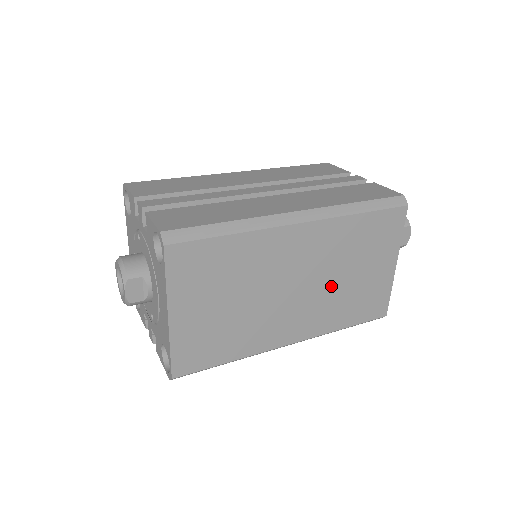
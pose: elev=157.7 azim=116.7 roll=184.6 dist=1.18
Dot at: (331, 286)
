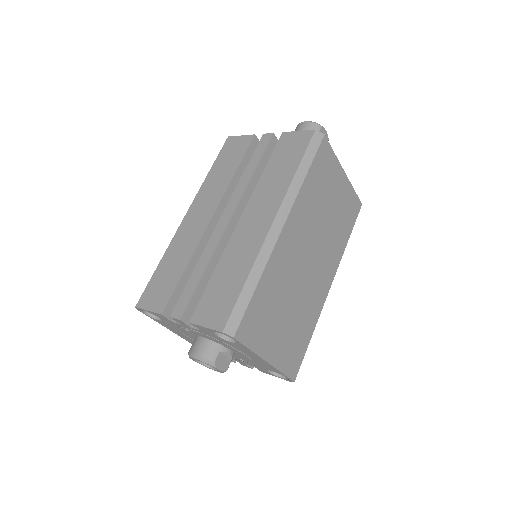
Dot at: (324, 233)
